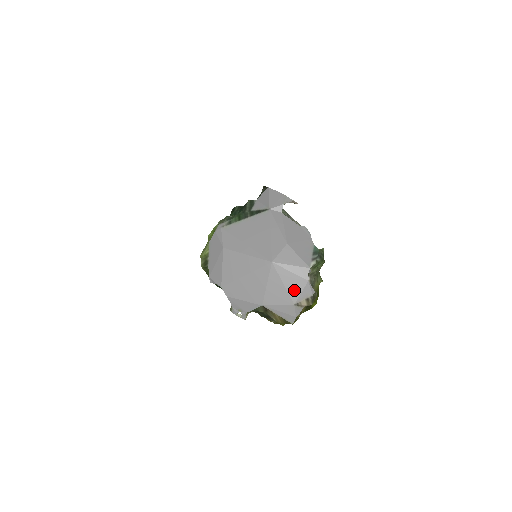
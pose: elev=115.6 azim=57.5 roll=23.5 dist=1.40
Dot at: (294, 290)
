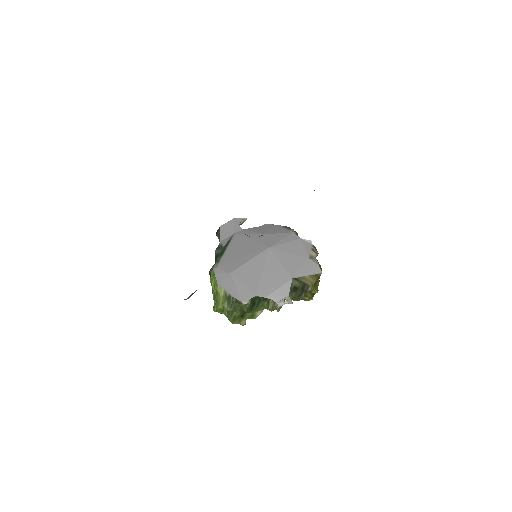
Dot at: (299, 251)
